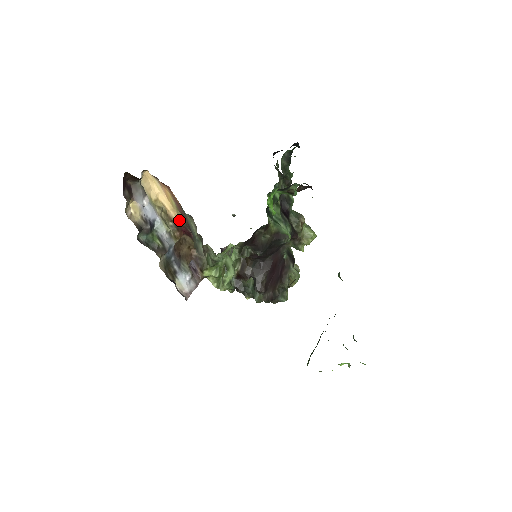
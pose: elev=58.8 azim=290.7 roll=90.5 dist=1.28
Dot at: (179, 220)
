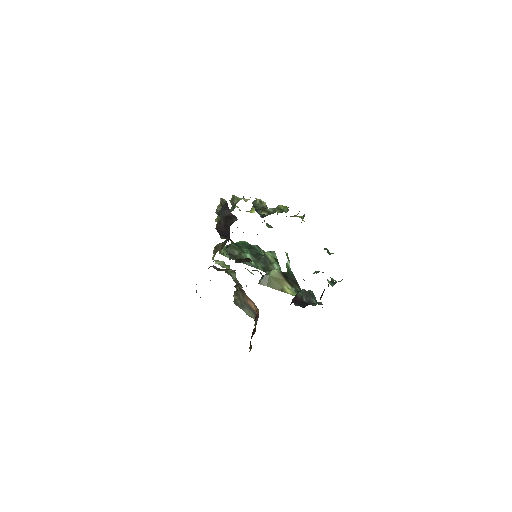
Dot at: occluded
